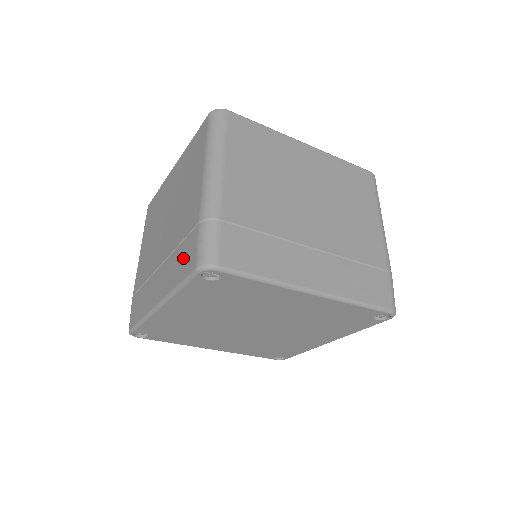
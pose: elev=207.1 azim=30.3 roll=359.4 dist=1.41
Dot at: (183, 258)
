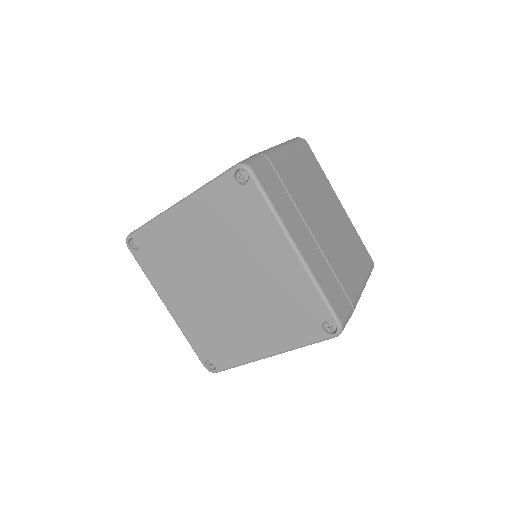
Dot at: occluded
